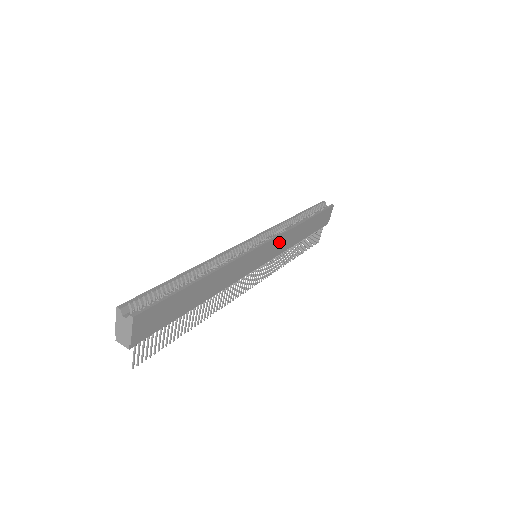
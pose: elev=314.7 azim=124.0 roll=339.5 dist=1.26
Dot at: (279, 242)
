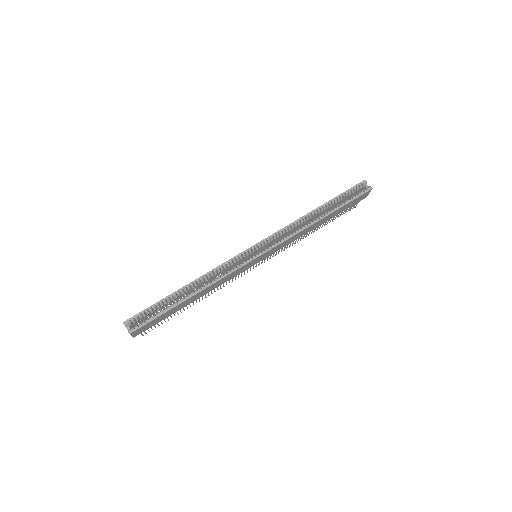
Dot at: (281, 245)
